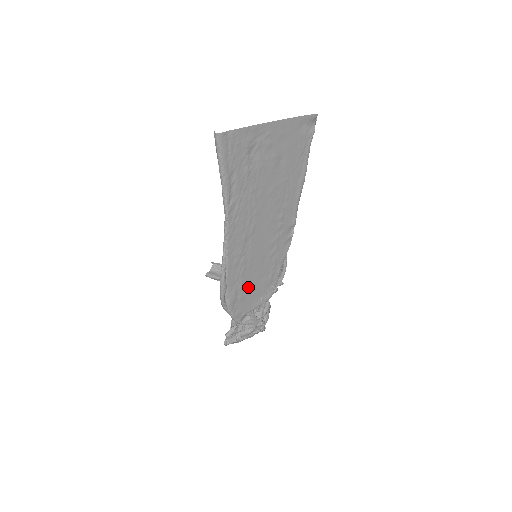
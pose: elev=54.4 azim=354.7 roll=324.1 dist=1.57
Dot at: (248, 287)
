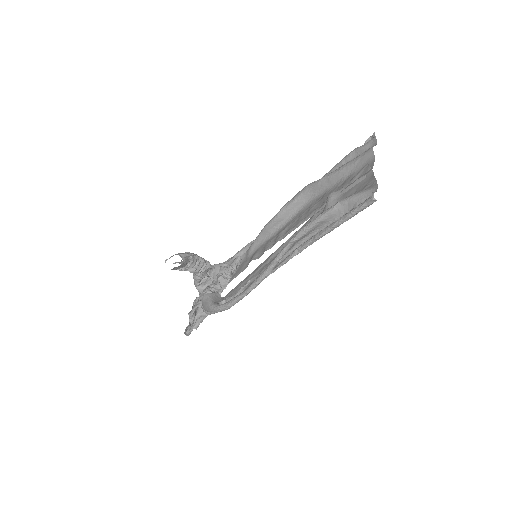
Dot at: occluded
